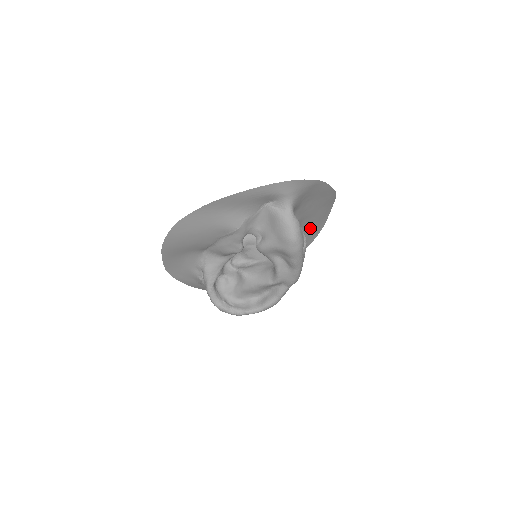
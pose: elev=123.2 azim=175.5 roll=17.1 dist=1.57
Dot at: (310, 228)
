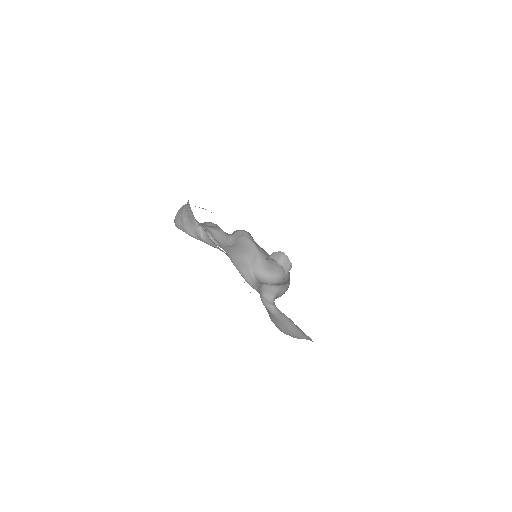
Dot at: occluded
